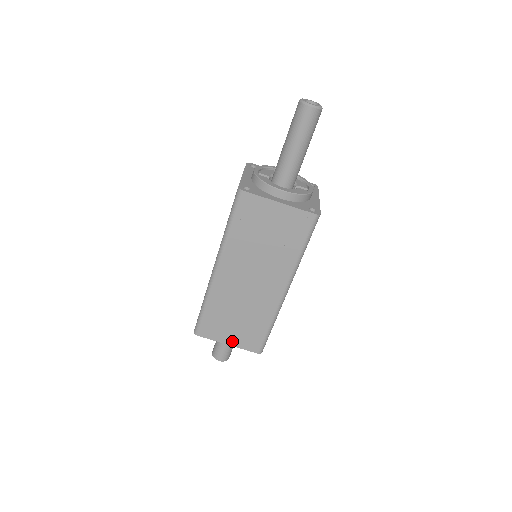
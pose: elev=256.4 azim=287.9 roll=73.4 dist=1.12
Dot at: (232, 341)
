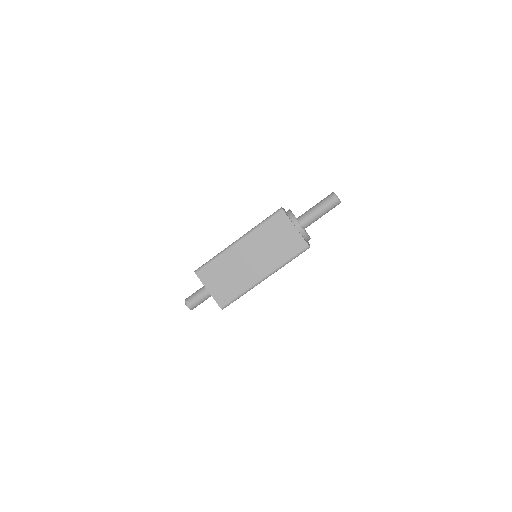
Dot at: (212, 290)
